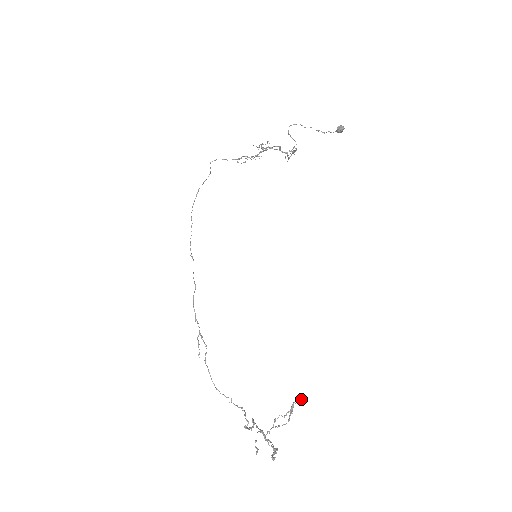
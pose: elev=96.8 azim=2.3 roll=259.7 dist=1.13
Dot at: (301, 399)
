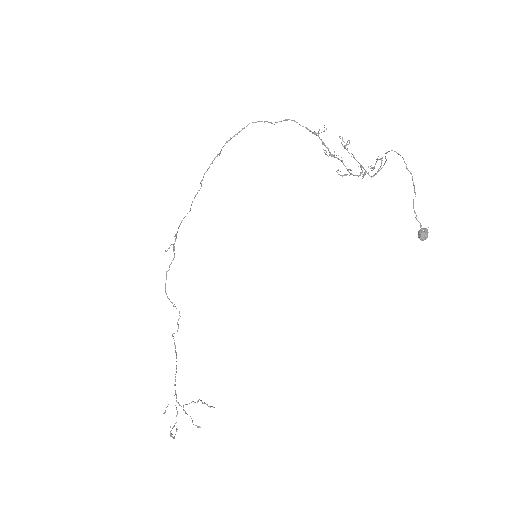
Dot at: (212, 406)
